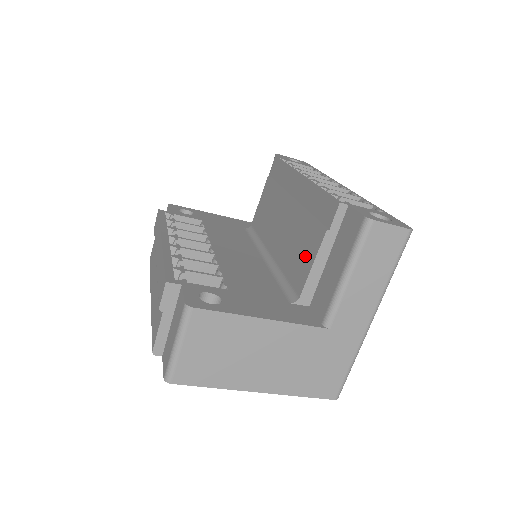
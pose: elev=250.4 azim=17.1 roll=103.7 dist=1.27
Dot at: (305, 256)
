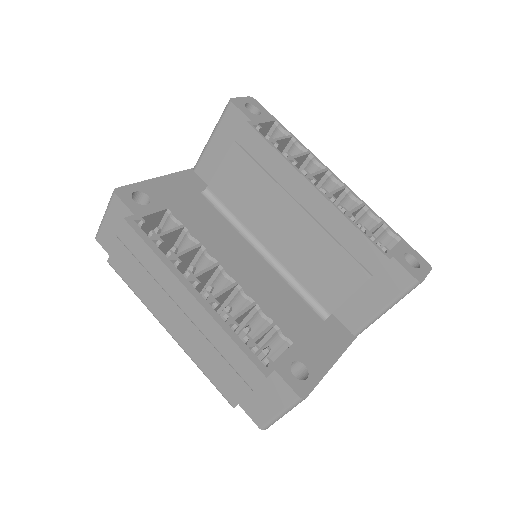
Dot at: (336, 283)
